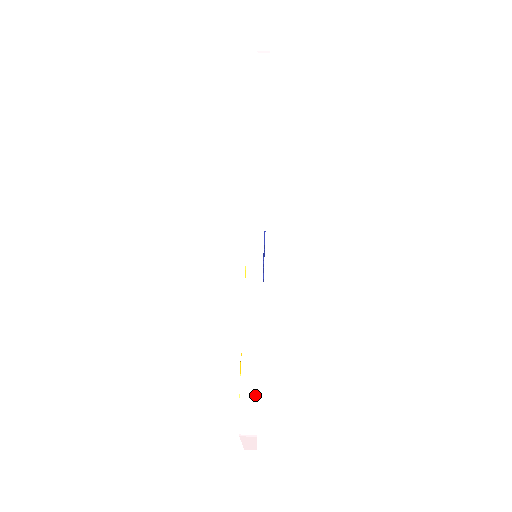
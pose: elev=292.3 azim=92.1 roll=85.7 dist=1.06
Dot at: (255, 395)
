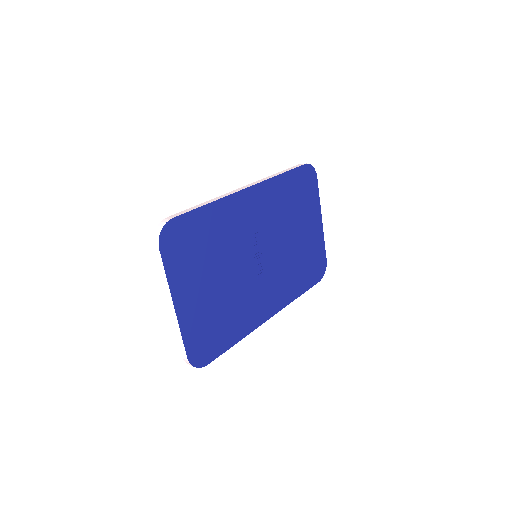
Dot at: (166, 221)
